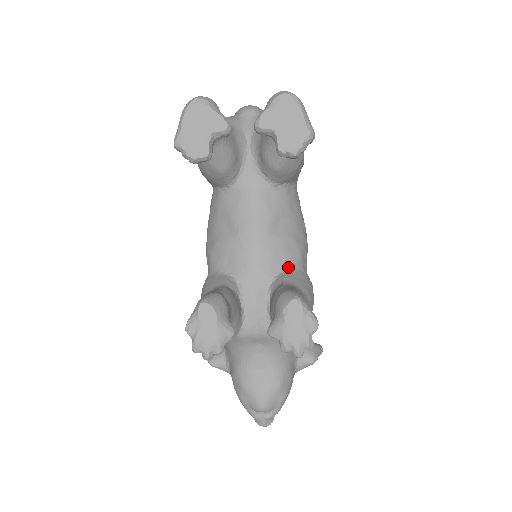
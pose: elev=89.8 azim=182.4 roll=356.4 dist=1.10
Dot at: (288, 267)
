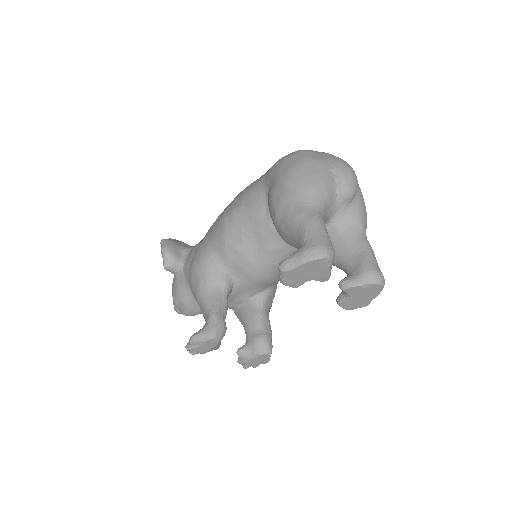
Dot at: (272, 286)
